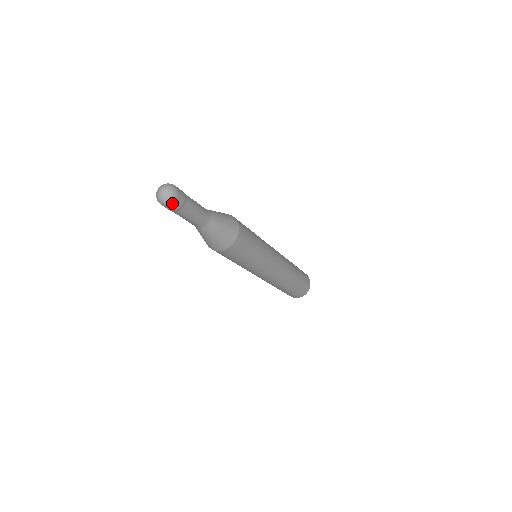
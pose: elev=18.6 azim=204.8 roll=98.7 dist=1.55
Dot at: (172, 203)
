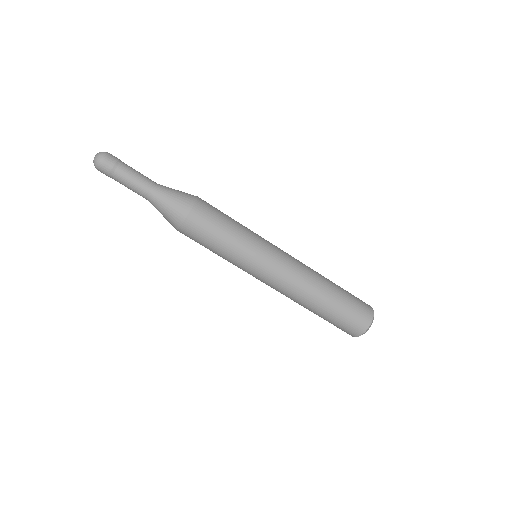
Dot at: (99, 168)
